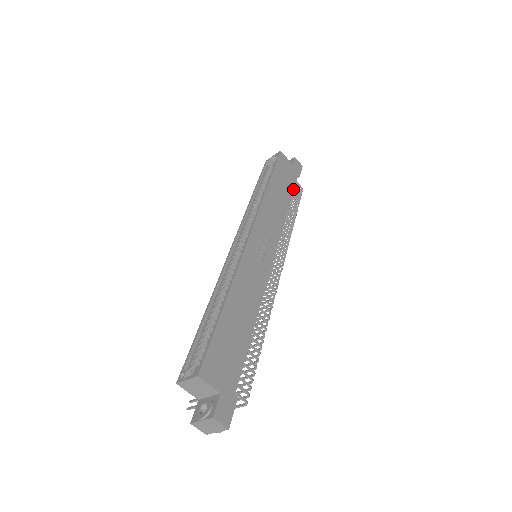
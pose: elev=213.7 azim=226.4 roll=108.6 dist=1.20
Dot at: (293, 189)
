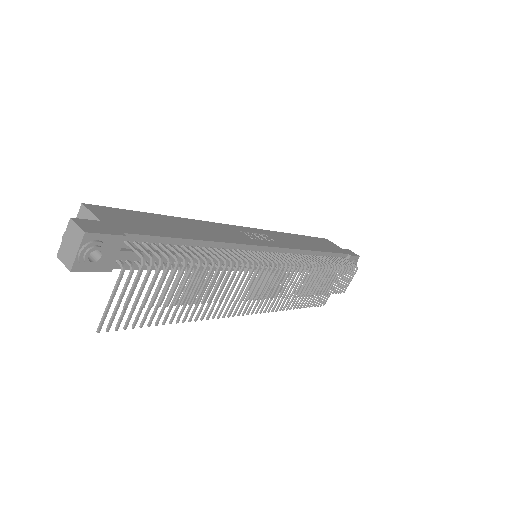
Dot at: (334, 252)
